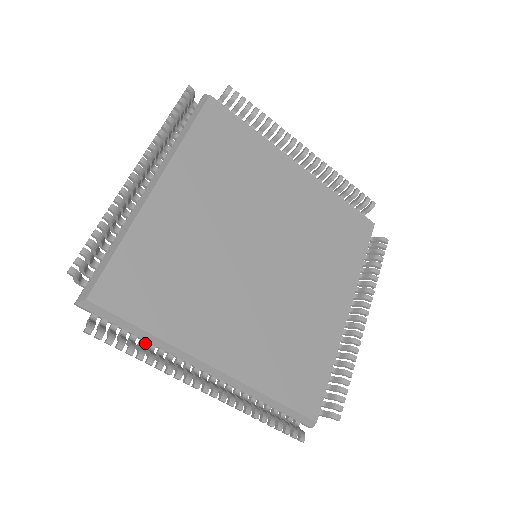
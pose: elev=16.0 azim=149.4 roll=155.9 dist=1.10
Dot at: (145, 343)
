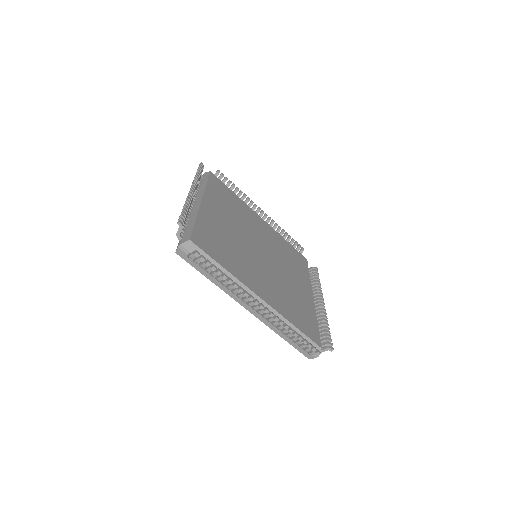
Dot at: occluded
